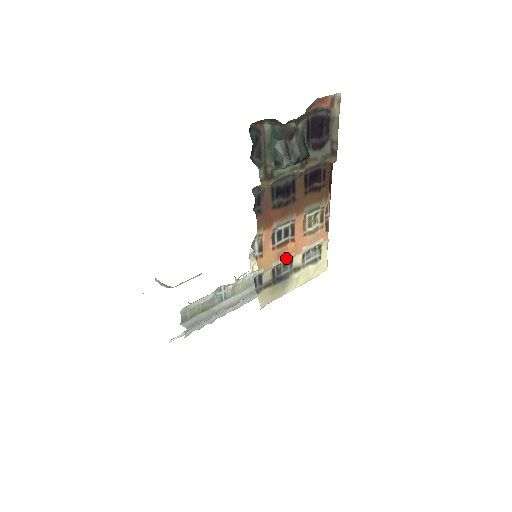
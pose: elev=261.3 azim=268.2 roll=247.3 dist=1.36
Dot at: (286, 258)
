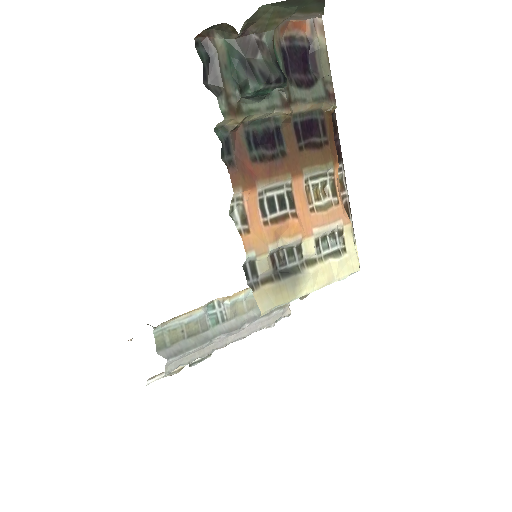
Dot at: (289, 240)
